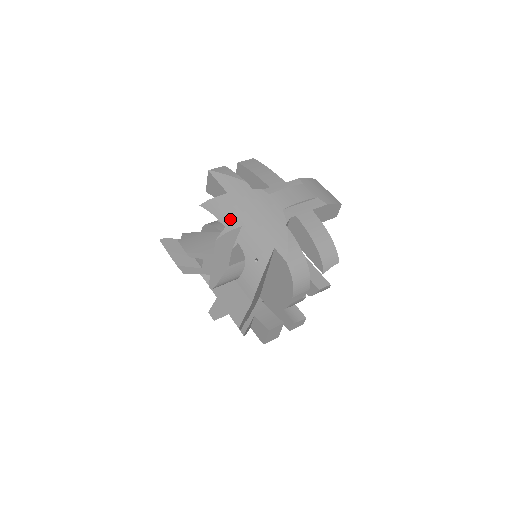
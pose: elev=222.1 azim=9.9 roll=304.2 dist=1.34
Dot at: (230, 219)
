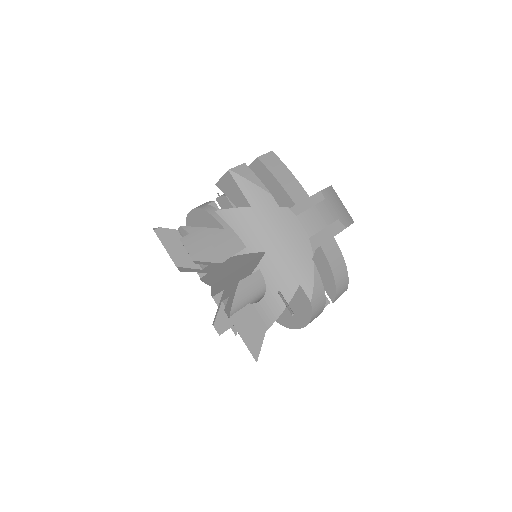
Dot at: (253, 240)
